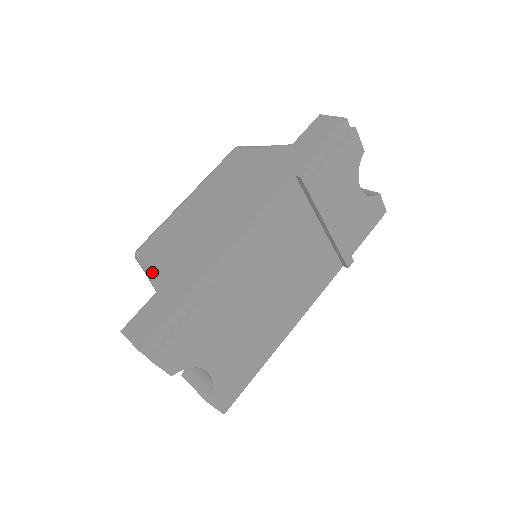
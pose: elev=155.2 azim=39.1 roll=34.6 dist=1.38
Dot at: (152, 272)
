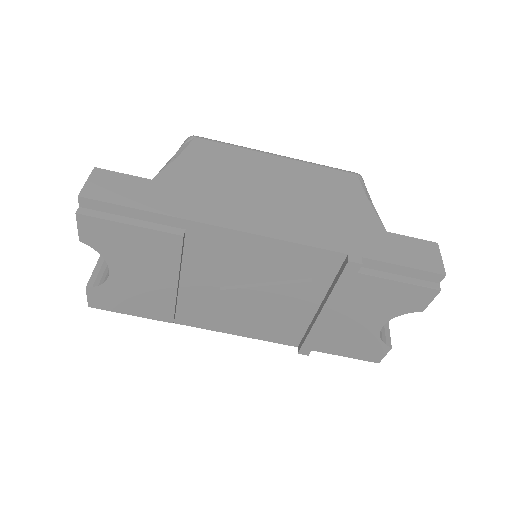
Dot at: (174, 164)
